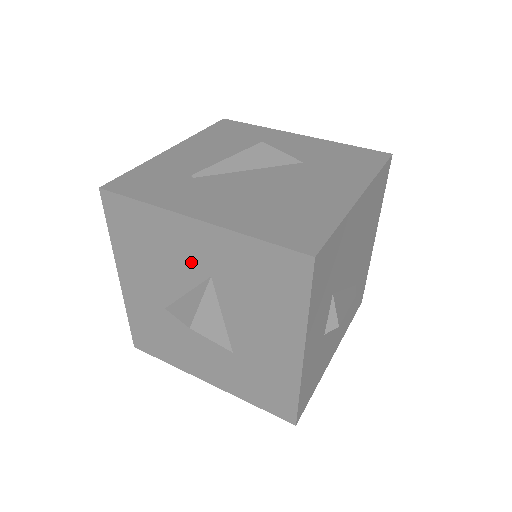
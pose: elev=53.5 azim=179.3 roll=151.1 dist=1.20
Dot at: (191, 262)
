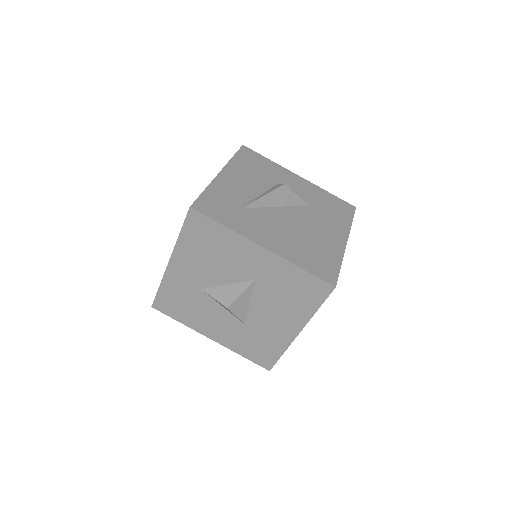
Dot at: (244, 268)
